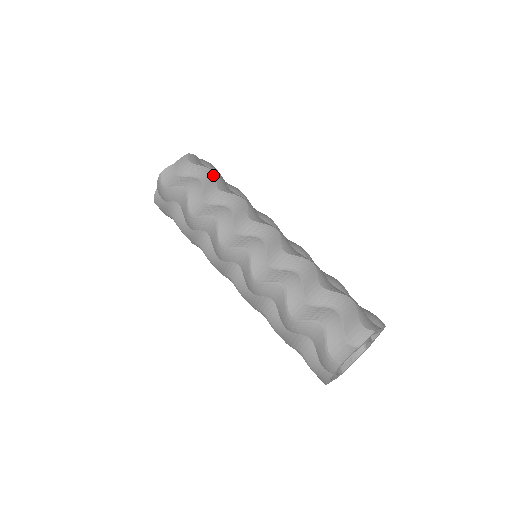
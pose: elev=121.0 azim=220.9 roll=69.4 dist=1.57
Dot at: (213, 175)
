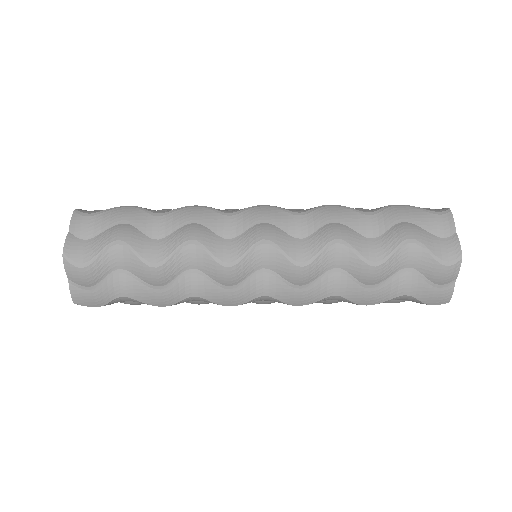
Dot at: occluded
